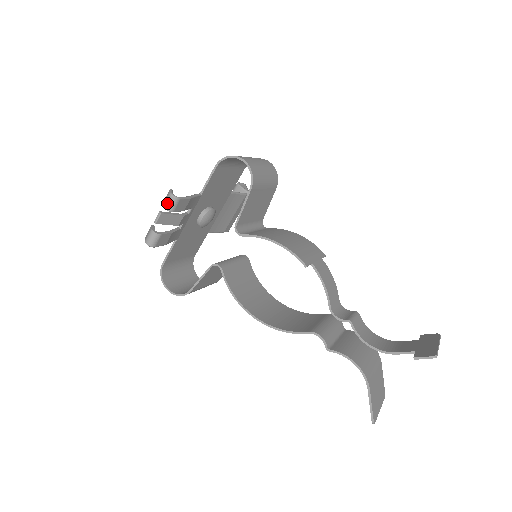
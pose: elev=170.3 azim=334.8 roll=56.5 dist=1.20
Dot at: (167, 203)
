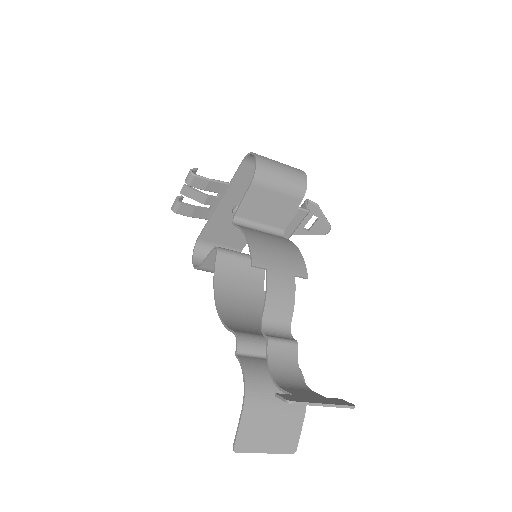
Dot at: (186, 177)
